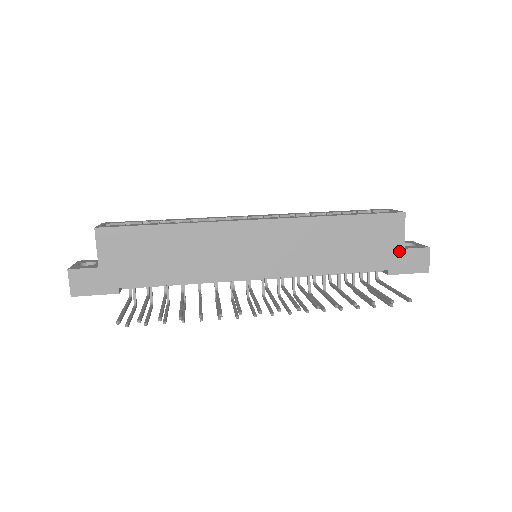
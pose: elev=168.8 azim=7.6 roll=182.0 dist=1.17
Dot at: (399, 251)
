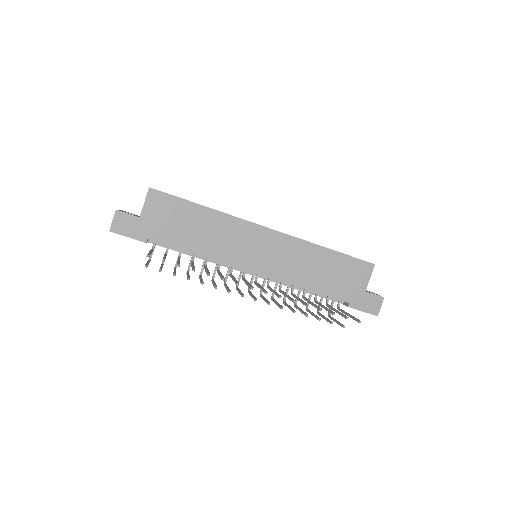
Dot at: (361, 291)
